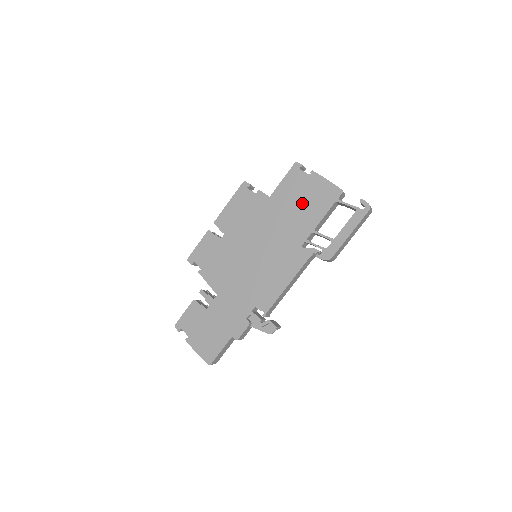
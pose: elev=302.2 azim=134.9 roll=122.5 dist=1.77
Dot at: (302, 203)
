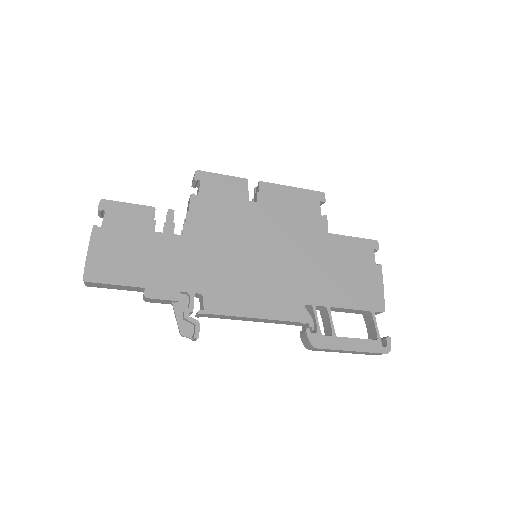
Dot at: (346, 275)
